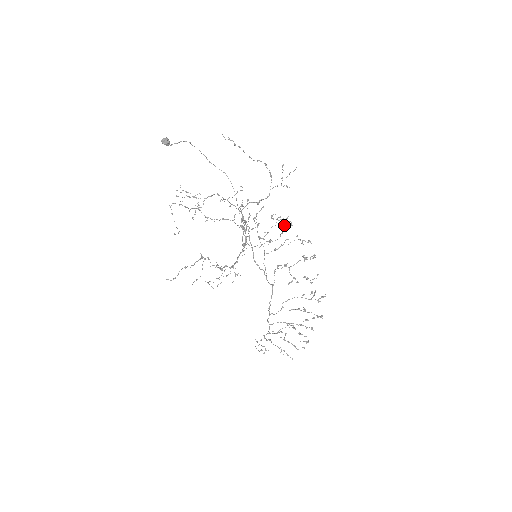
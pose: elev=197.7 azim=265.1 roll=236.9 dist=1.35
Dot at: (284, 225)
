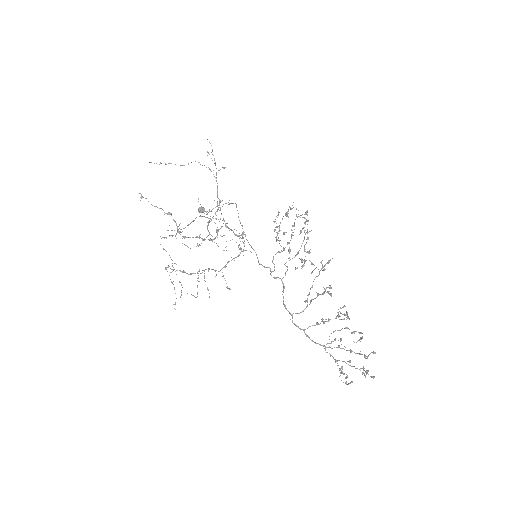
Dot at: occluded
